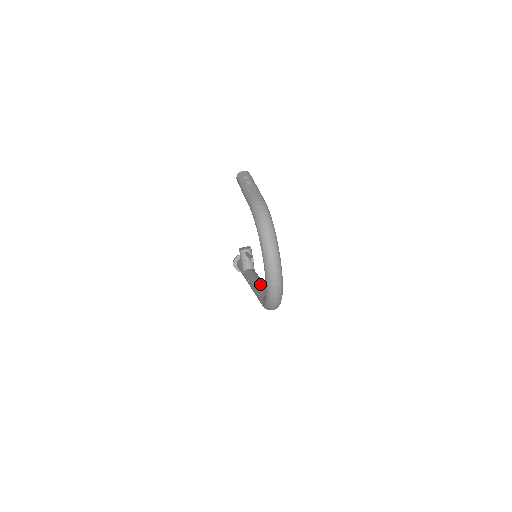
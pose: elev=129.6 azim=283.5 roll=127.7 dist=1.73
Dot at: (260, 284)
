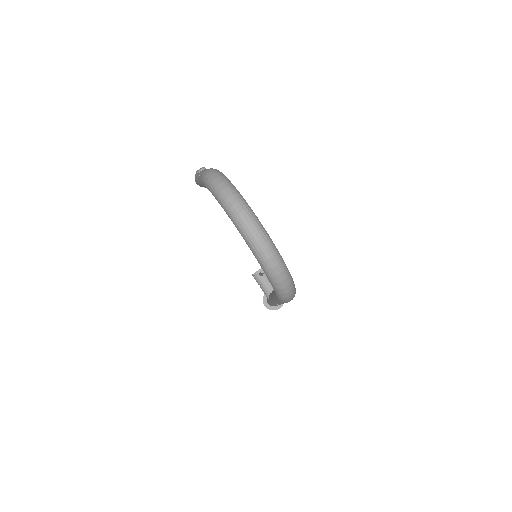
Dot at: occluded
